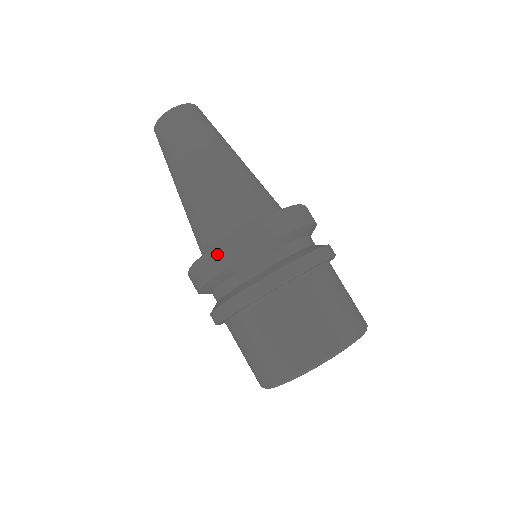
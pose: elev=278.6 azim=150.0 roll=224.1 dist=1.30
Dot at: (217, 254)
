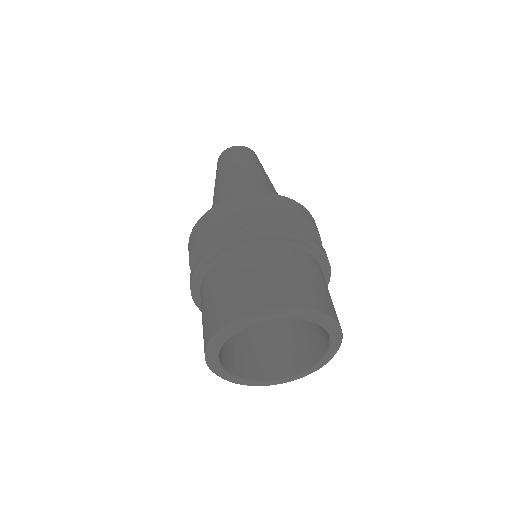
Dot at: (269, 197)
